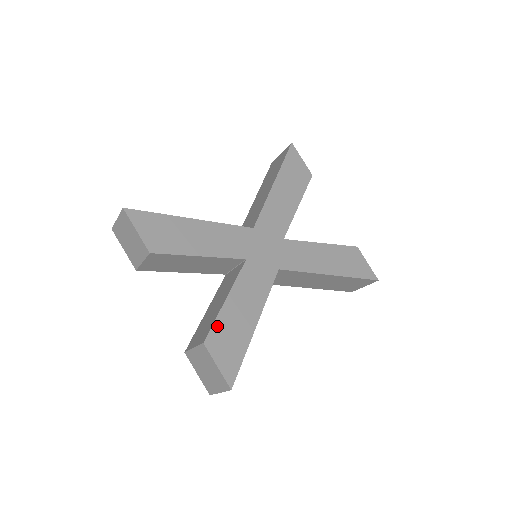
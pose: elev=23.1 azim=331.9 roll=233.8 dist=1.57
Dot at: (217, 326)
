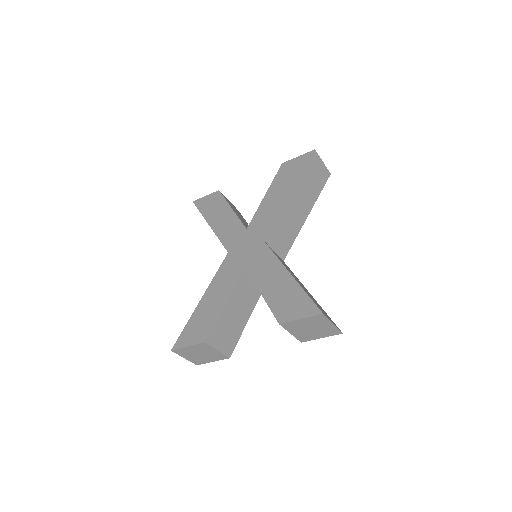
Dot at: (274, 308)
